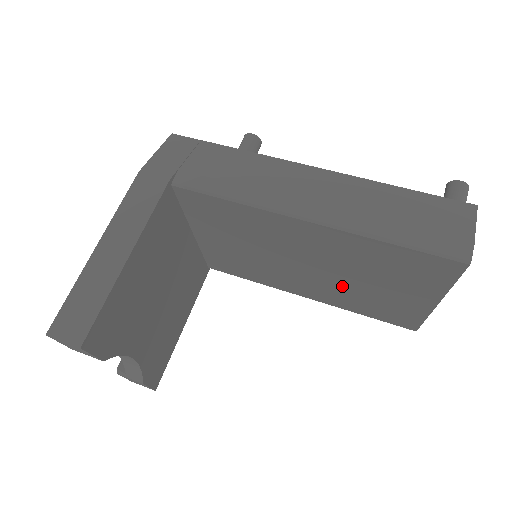
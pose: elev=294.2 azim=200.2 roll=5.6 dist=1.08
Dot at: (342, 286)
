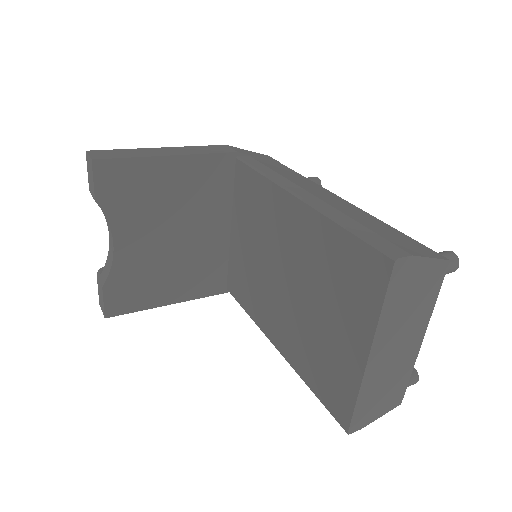
Dot at: (302, 318)
